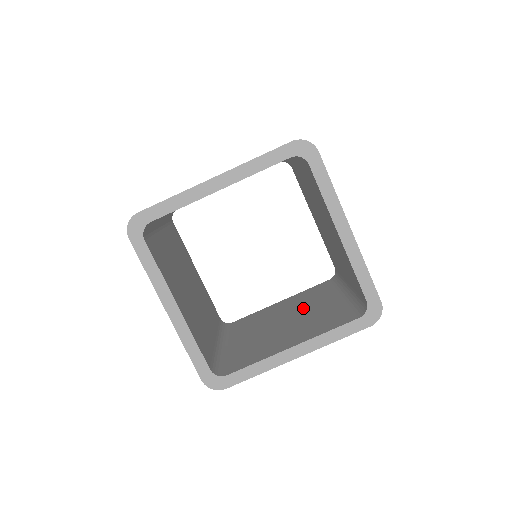
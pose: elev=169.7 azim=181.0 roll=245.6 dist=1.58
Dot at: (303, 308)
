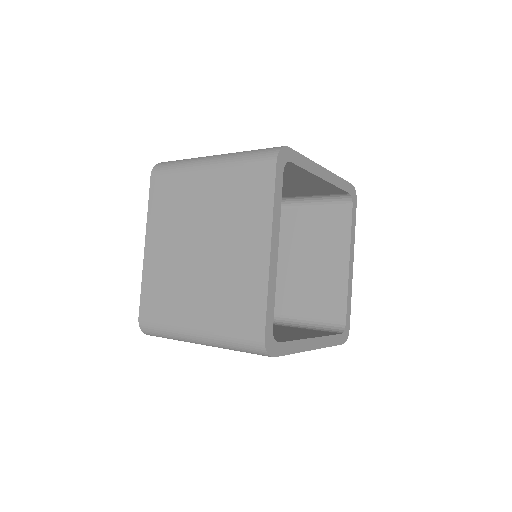
Dot at: (283, 243)
